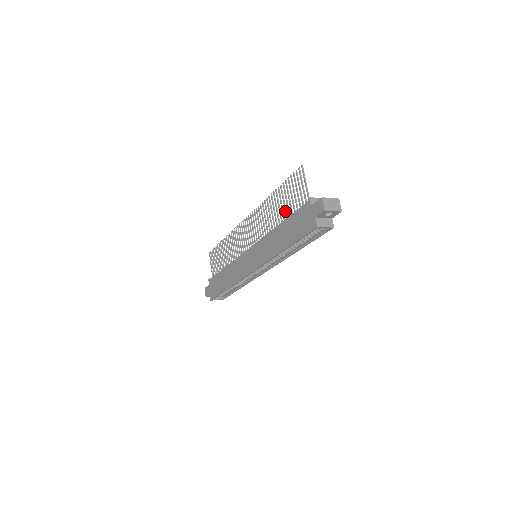
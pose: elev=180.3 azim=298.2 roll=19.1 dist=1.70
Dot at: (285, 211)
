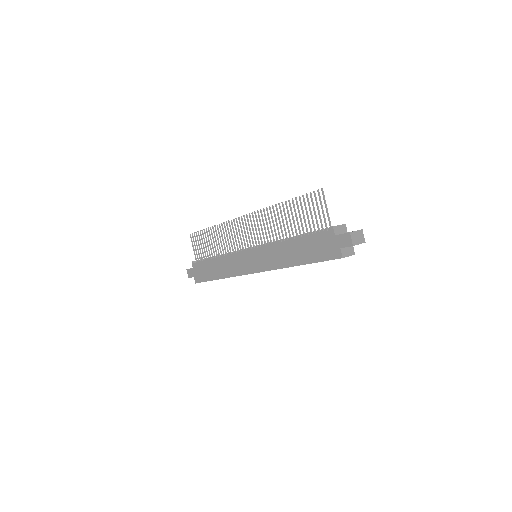
Dot at: (298, 227)
